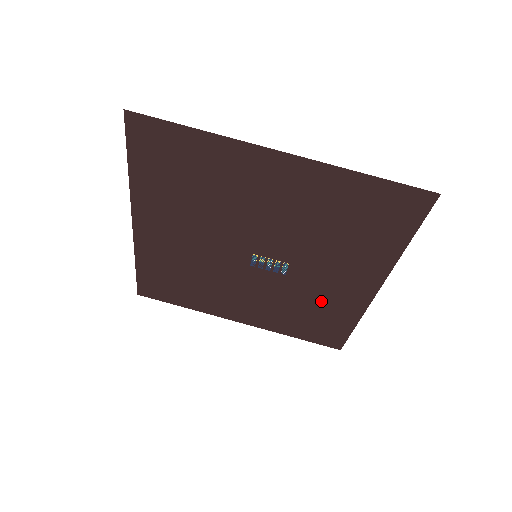
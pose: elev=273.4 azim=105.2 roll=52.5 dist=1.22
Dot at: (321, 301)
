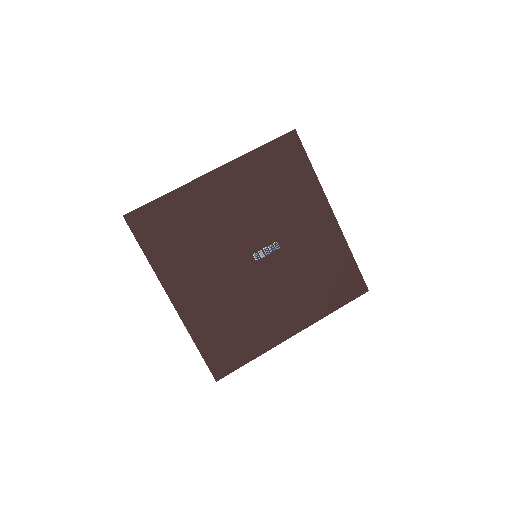
Dot at: (318, 256)
